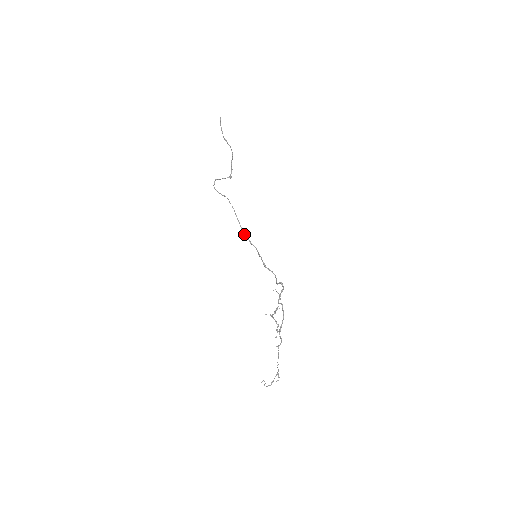
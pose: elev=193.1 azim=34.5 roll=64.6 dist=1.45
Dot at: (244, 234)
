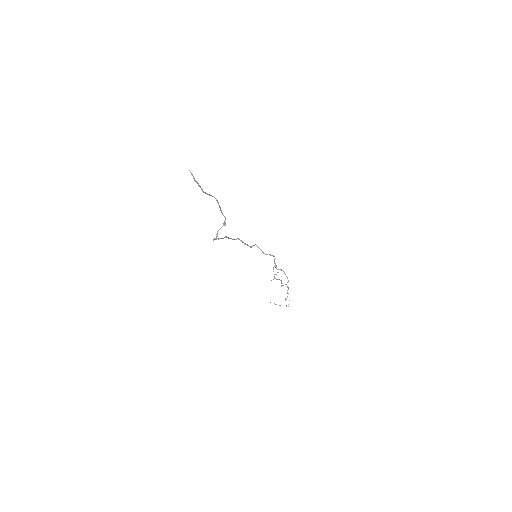
Dot at: occluded
